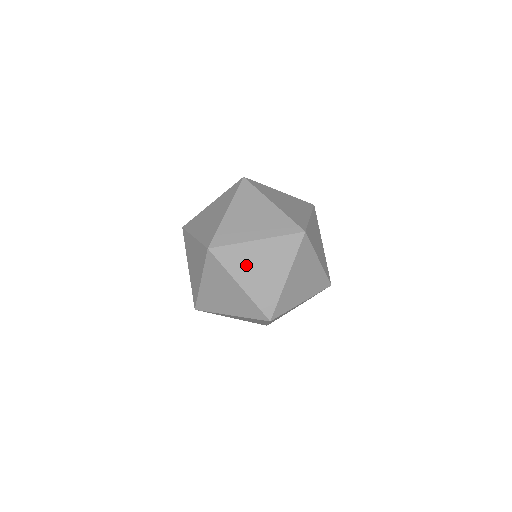
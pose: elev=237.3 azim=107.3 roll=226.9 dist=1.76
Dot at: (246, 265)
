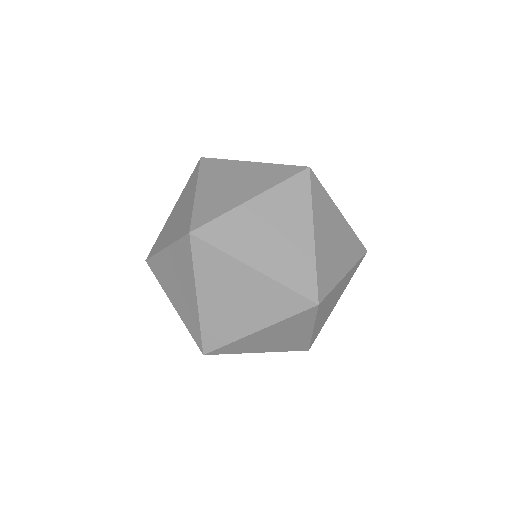
Dot at: (221, 284)
